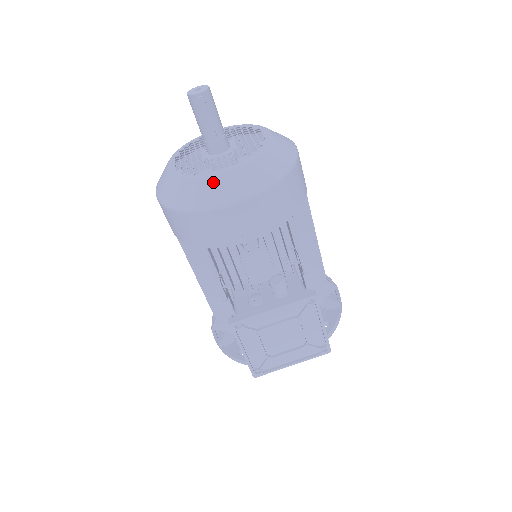
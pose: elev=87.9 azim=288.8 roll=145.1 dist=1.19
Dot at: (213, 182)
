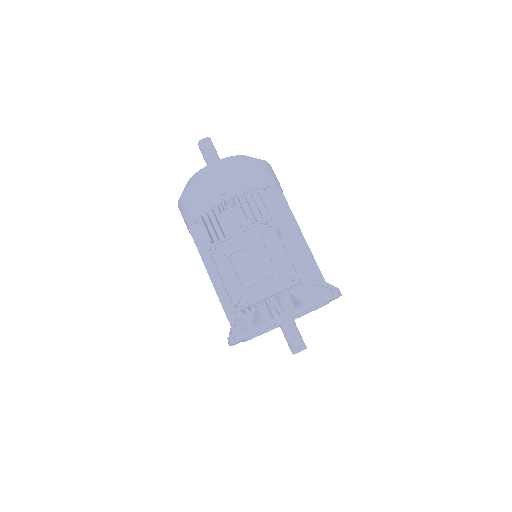
Dot at: (202, 170)
